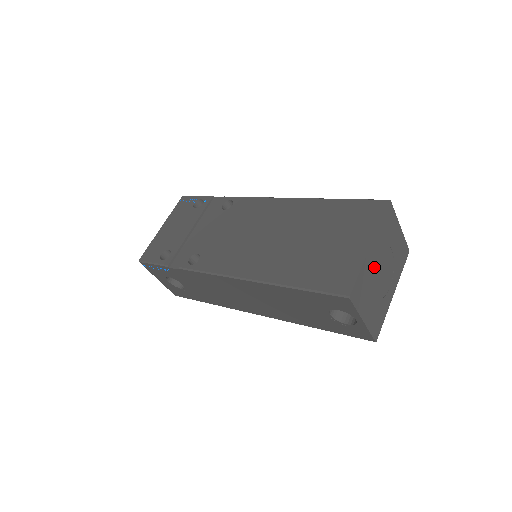
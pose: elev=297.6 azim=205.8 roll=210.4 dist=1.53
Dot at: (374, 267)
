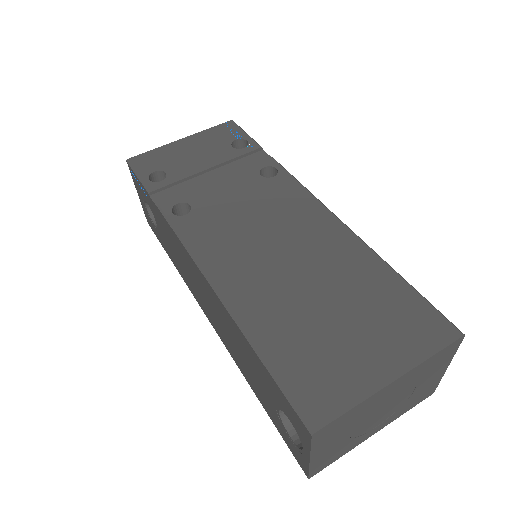
Dot at: (376, 404)
